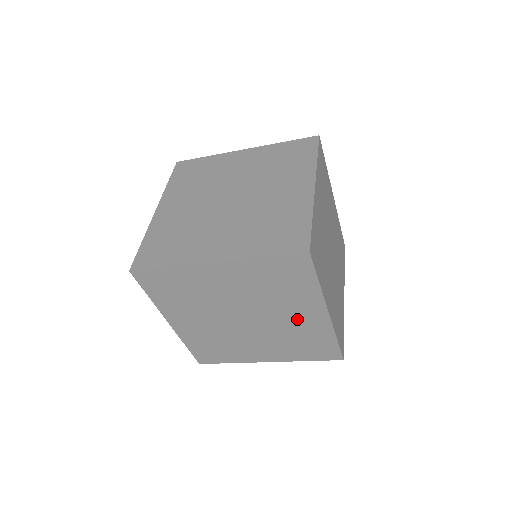
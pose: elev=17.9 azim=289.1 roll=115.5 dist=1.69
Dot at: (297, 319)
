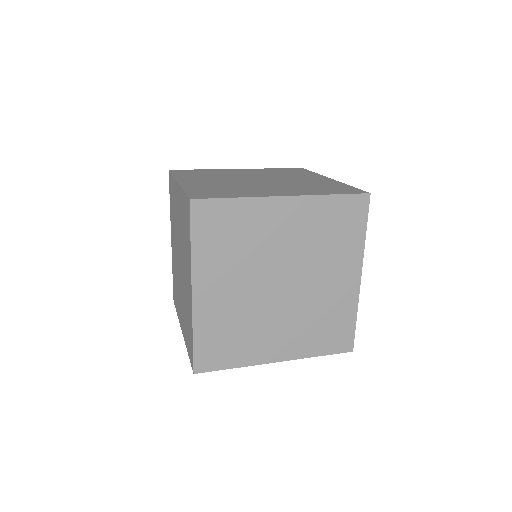
Dot at: occluded
